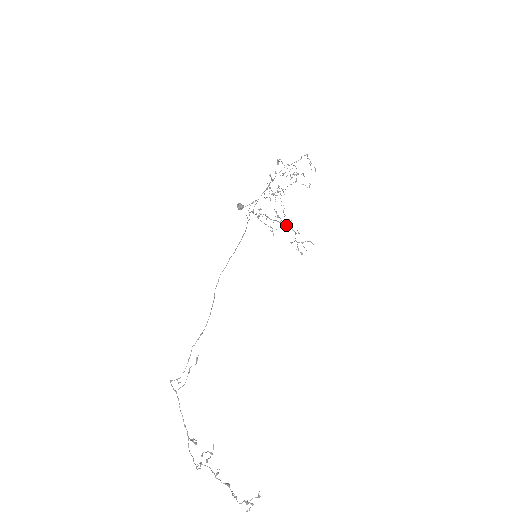
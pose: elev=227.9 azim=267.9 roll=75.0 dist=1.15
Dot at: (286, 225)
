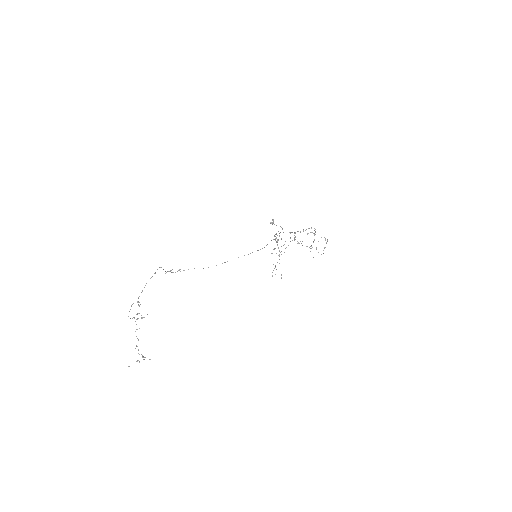
Dot at: occluded
